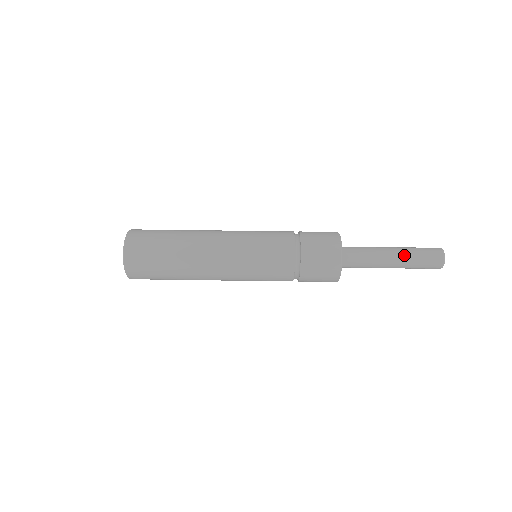
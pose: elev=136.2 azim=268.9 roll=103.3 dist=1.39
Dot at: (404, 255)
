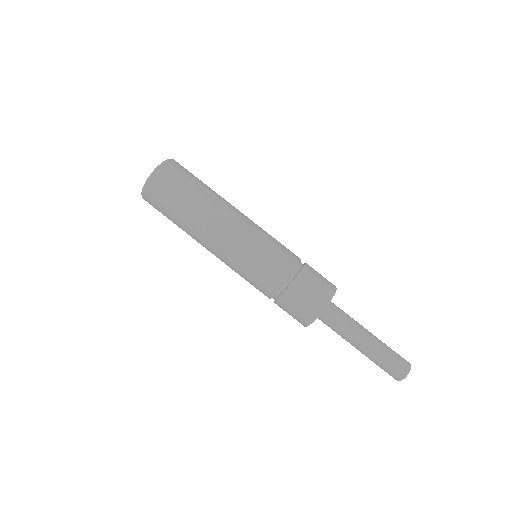
Dot at: (377, 345)
